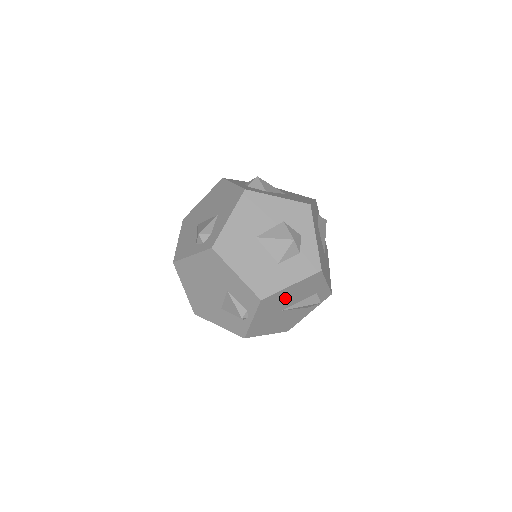
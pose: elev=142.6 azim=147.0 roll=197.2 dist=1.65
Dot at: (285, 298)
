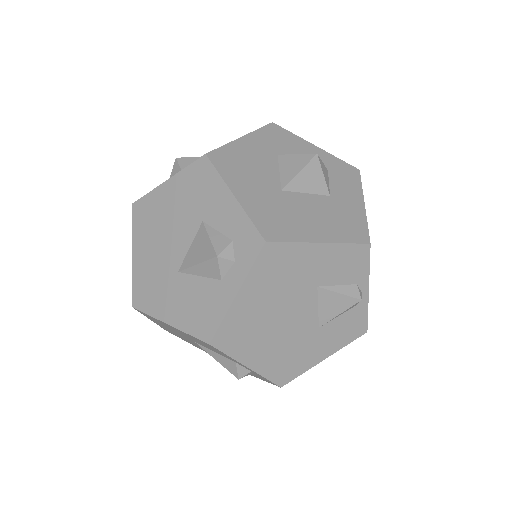
Dot at: occluded
